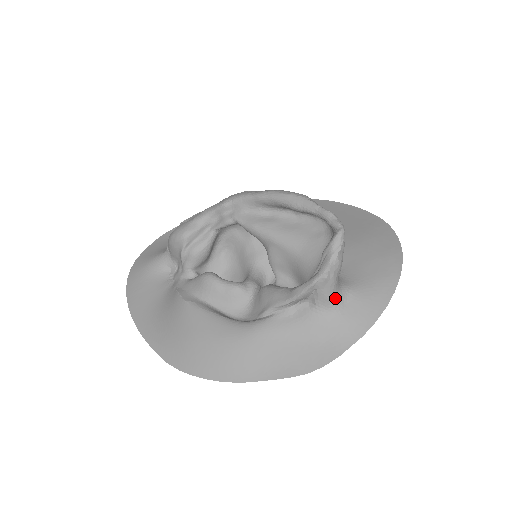
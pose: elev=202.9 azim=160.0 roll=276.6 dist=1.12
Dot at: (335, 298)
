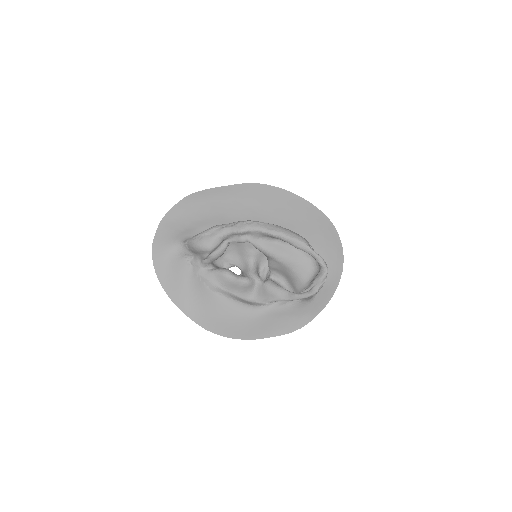
Dot at: occluded
